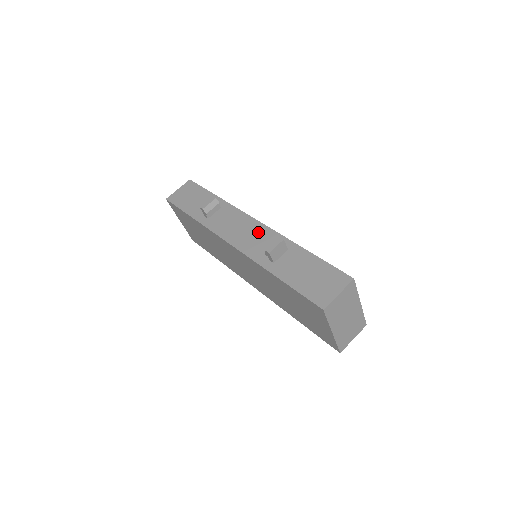
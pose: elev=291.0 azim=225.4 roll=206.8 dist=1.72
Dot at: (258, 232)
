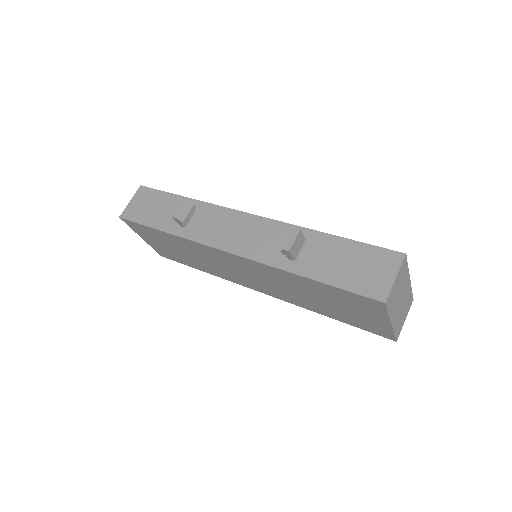
Dot at: (258, 228)
